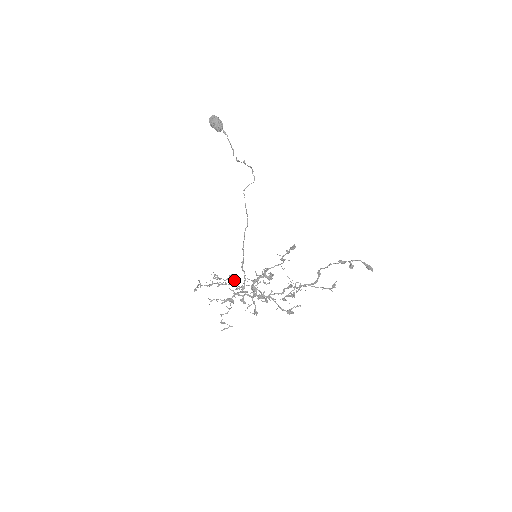
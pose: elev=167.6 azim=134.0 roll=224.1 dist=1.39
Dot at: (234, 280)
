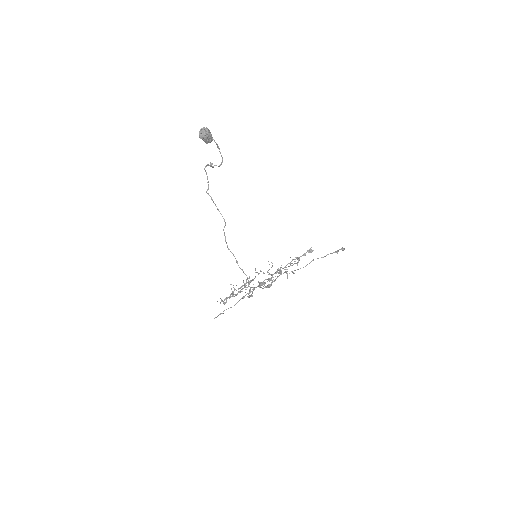
Dot at: (243, 281)
